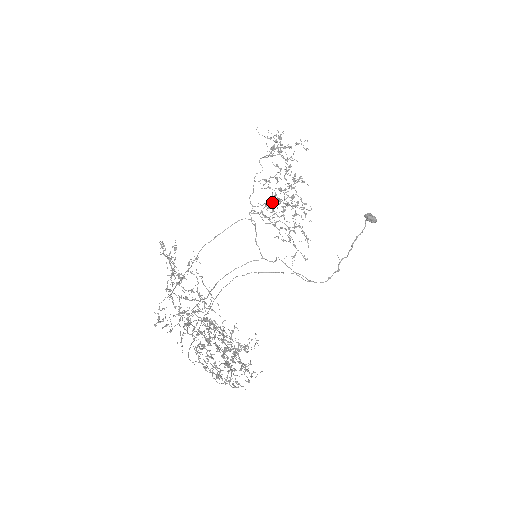
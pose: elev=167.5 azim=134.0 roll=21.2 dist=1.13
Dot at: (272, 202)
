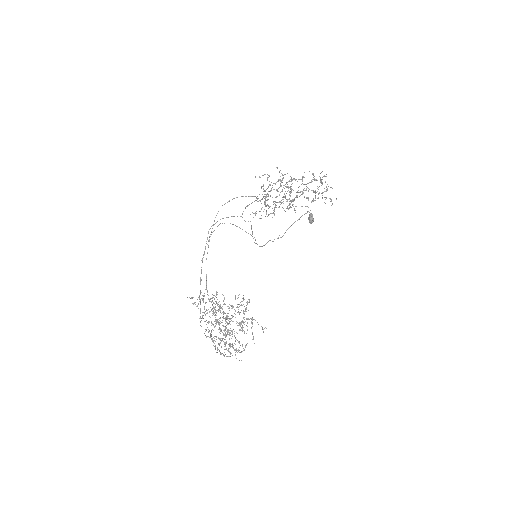
Dot at: occluded
